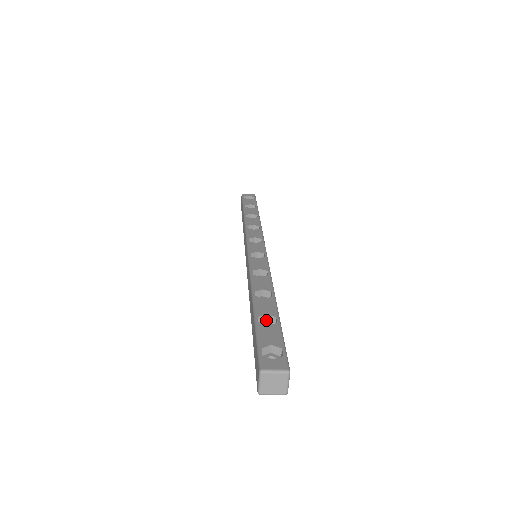
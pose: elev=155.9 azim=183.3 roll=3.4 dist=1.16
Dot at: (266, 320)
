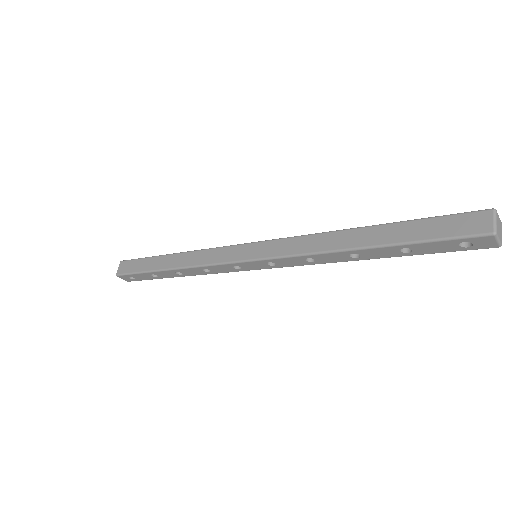
Dot at: occluded
